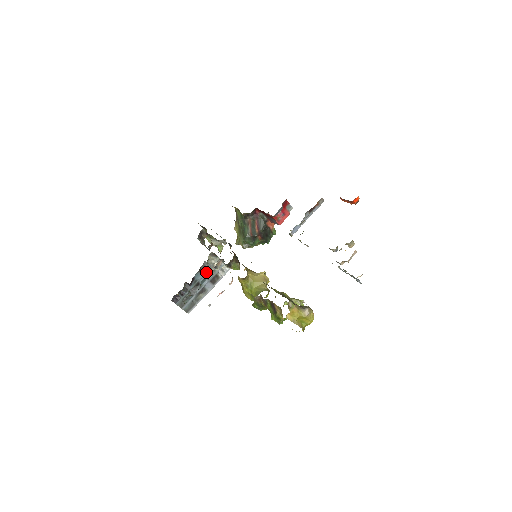
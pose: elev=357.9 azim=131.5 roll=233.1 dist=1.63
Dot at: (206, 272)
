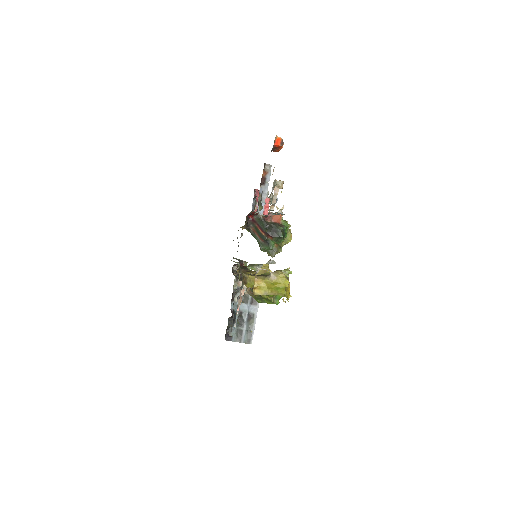
Dot at: occluded
